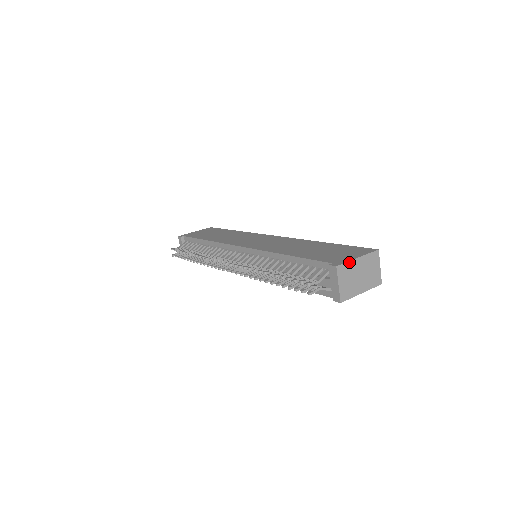
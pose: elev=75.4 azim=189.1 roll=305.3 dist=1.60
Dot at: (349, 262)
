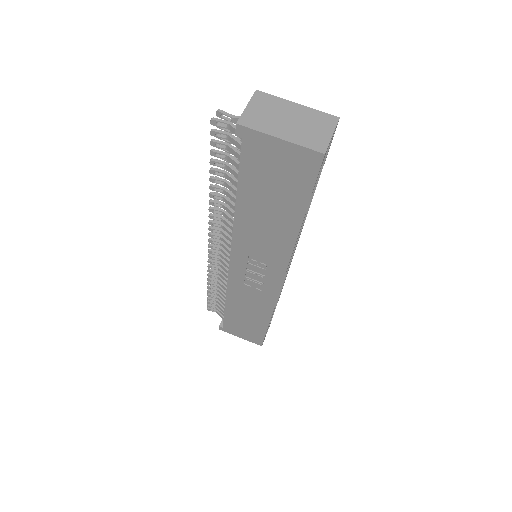
Dot at: (279, 99)
